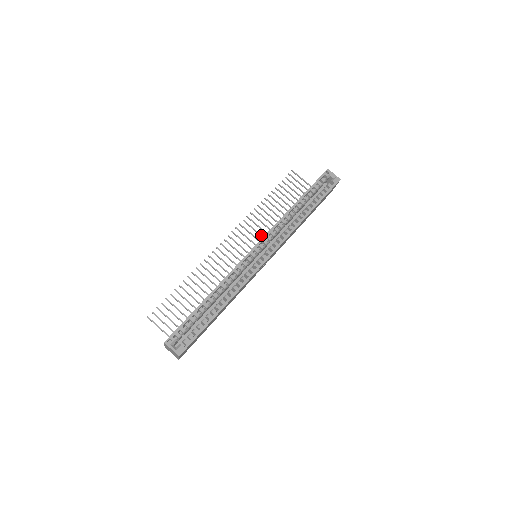
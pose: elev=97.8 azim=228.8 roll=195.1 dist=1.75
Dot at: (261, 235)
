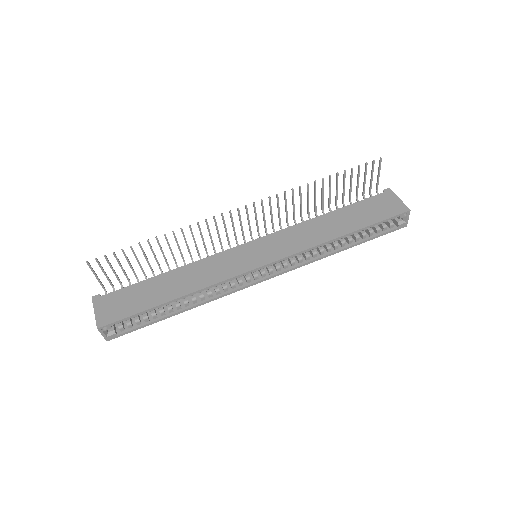
Dot at: (280, 219)
